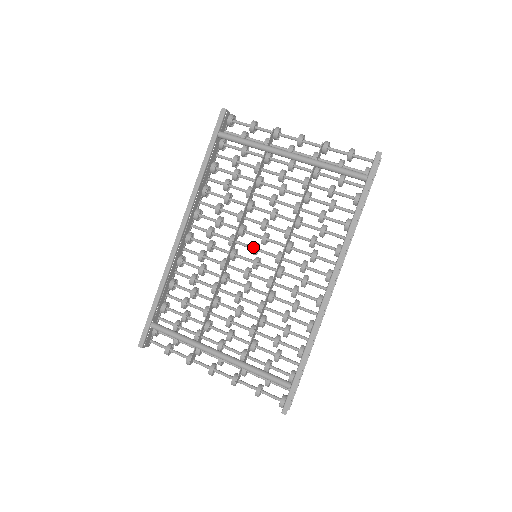
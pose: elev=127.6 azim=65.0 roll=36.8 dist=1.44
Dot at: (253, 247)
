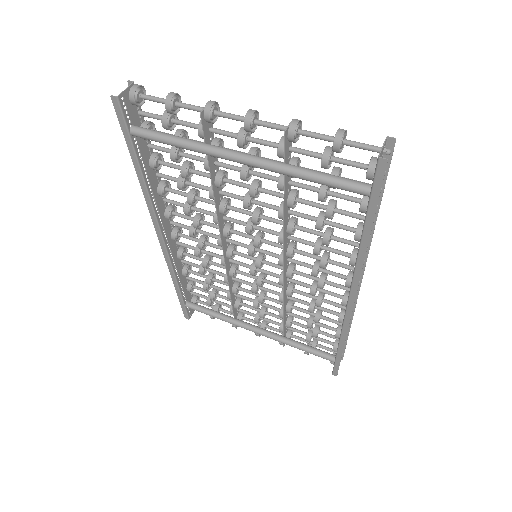
Dot at: occluded
